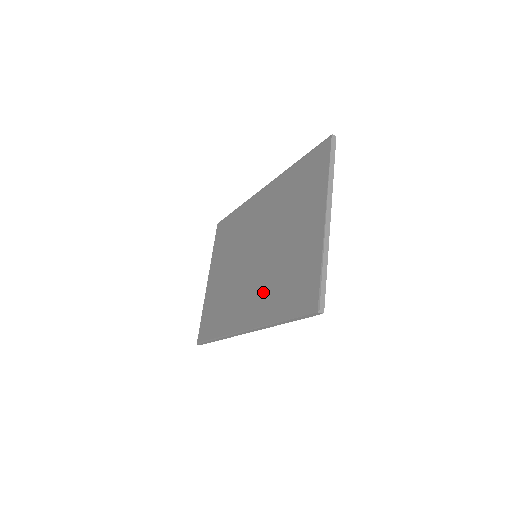
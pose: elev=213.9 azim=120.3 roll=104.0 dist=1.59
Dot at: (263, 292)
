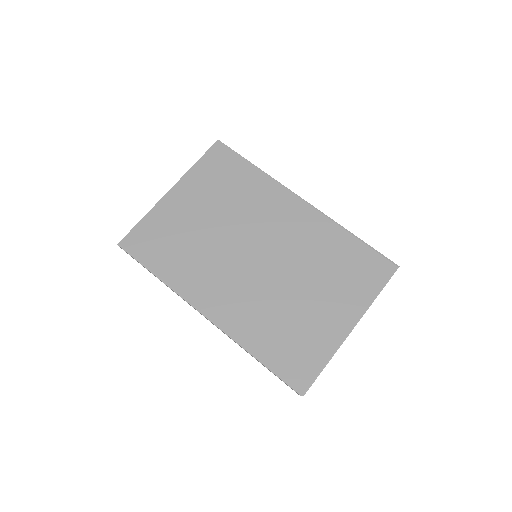
Dot at: (250, 308)
